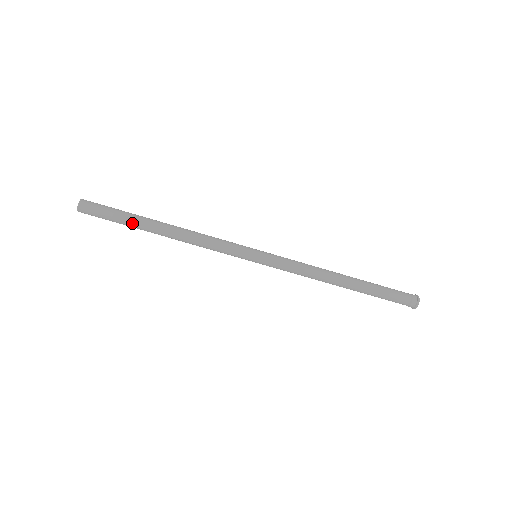
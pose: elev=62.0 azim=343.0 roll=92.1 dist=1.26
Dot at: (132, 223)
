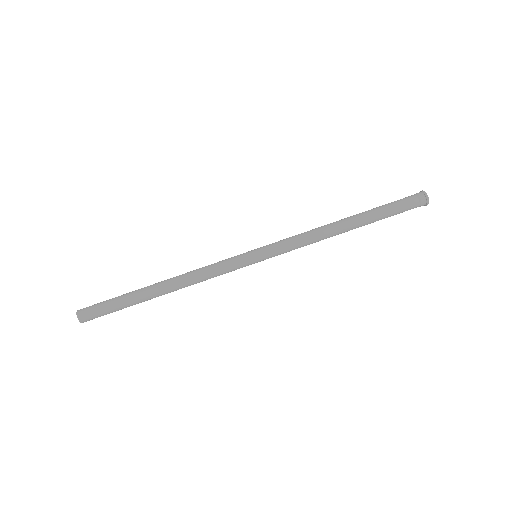
Dot at: (130, 296)
